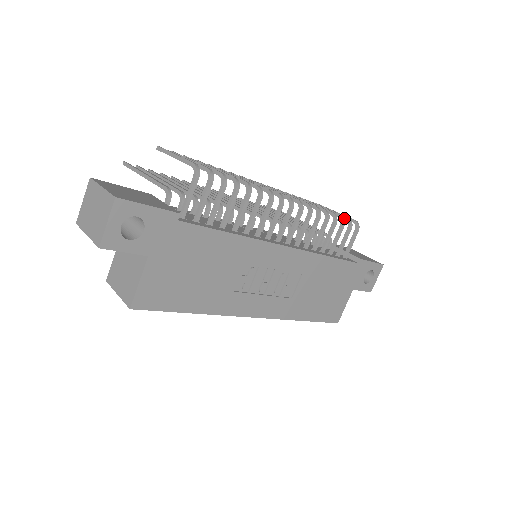
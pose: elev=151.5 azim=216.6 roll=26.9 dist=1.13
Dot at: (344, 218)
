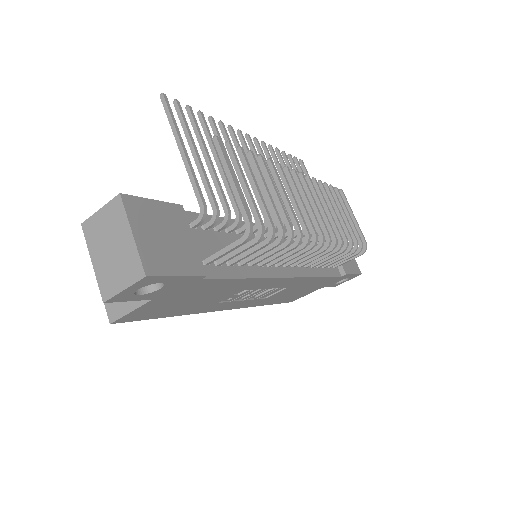
Dot at: (358, 240)
